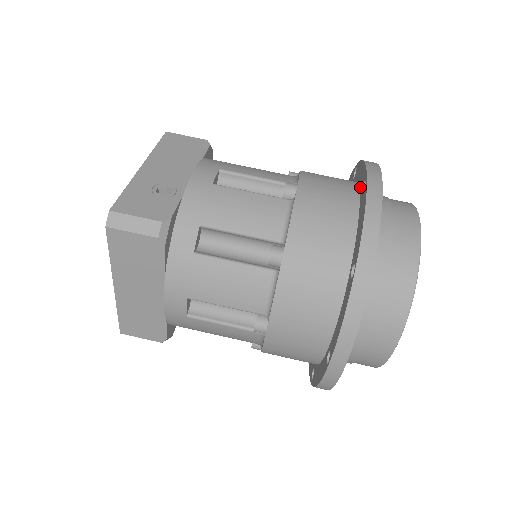
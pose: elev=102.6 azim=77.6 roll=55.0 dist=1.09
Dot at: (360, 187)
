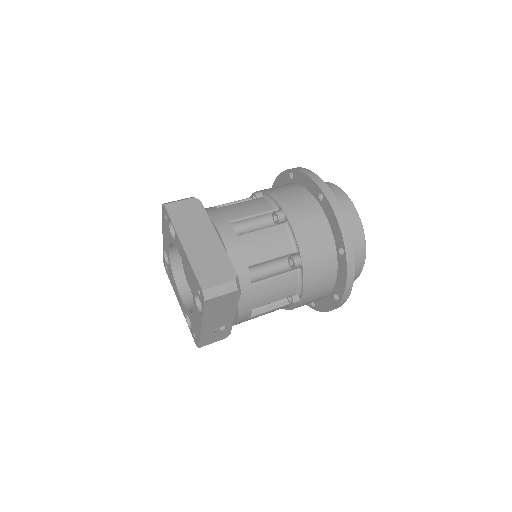
Dot at: occluded
